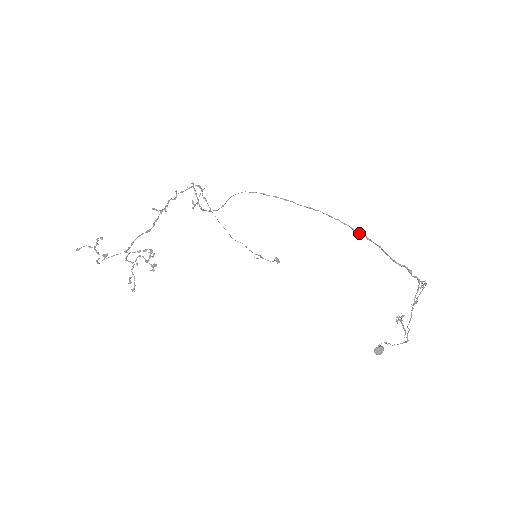
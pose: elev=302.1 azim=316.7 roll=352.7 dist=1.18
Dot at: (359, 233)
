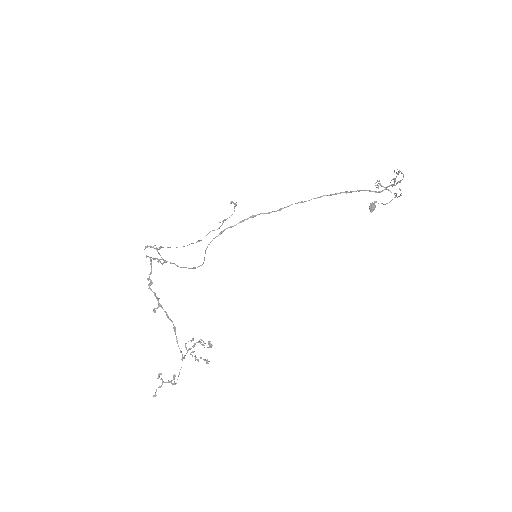
Dot at: (336, 194)
